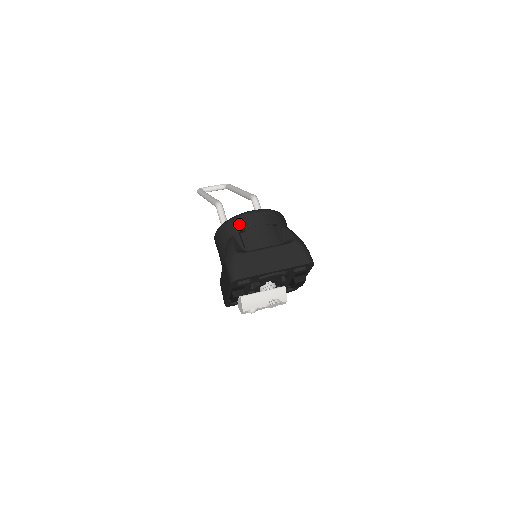
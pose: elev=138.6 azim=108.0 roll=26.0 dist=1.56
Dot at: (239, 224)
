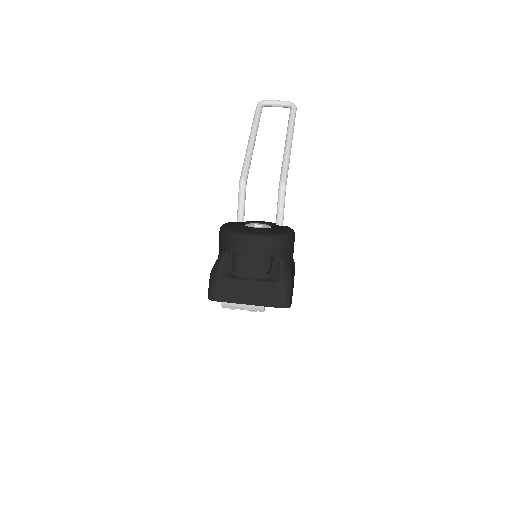
Dot at: (234, 244)
